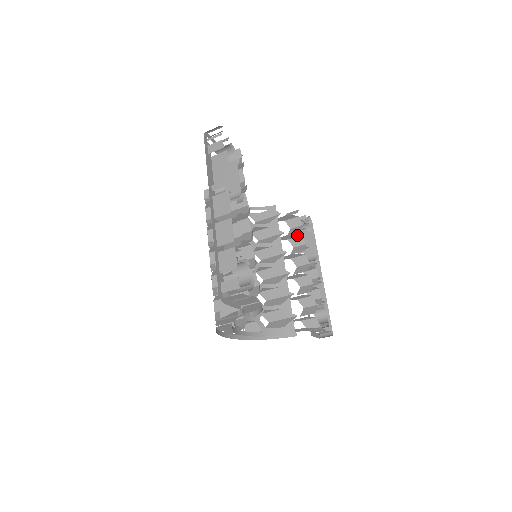
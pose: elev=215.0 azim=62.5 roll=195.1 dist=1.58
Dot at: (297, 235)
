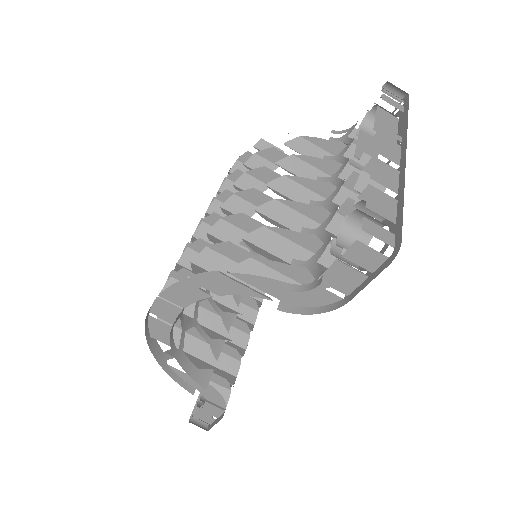
Dot at: occluded
